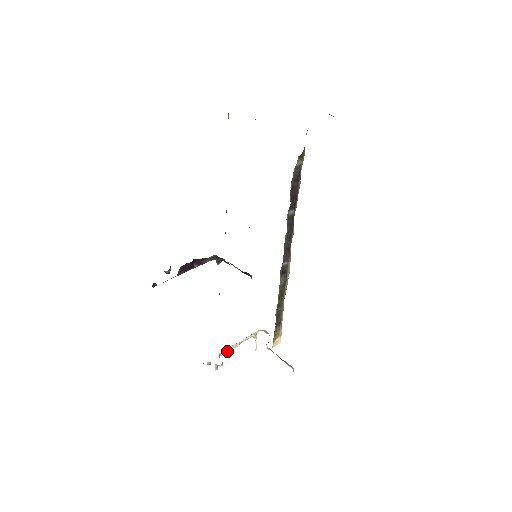
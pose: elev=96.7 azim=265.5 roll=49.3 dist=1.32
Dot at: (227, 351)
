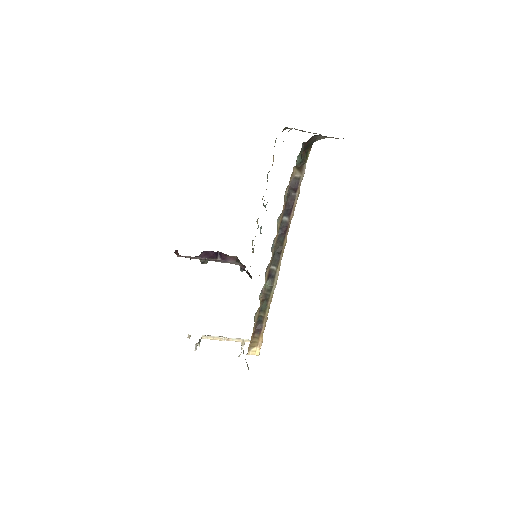
Dot at: (211, 338)
